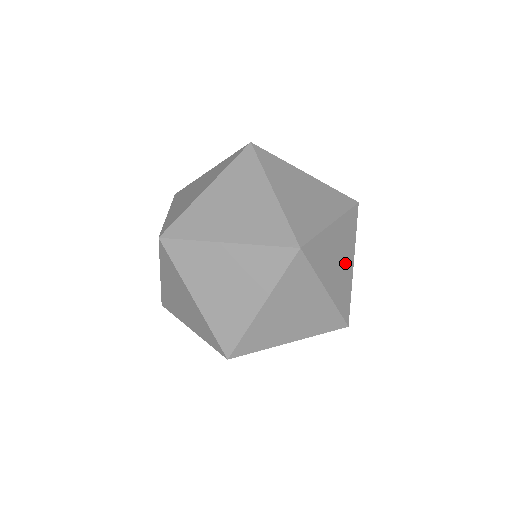
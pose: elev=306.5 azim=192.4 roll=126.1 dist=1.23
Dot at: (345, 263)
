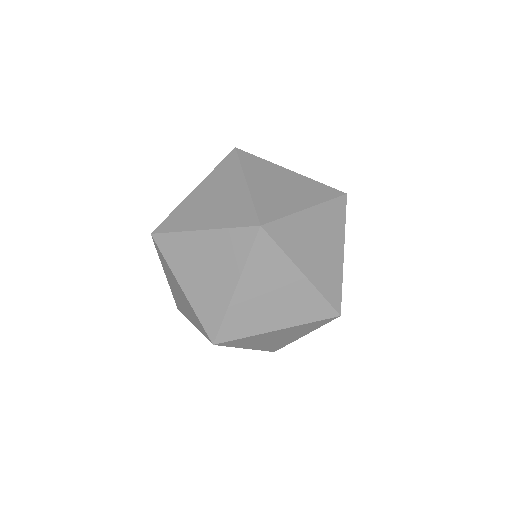
Dot at: occluded
